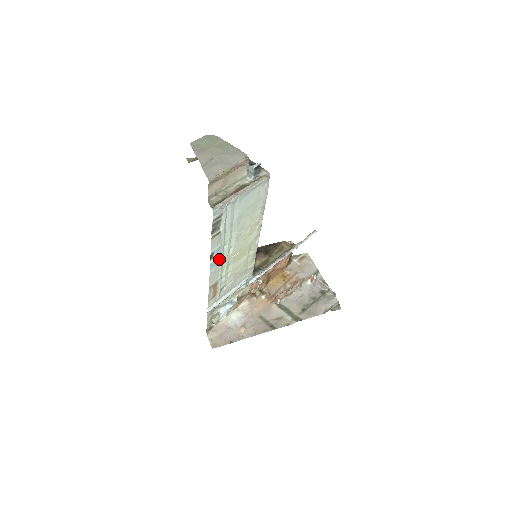
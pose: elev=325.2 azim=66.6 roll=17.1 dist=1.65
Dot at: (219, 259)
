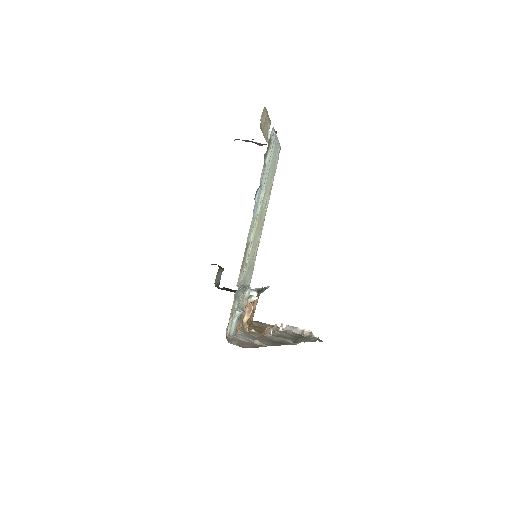
Dot at: (256, 207)
